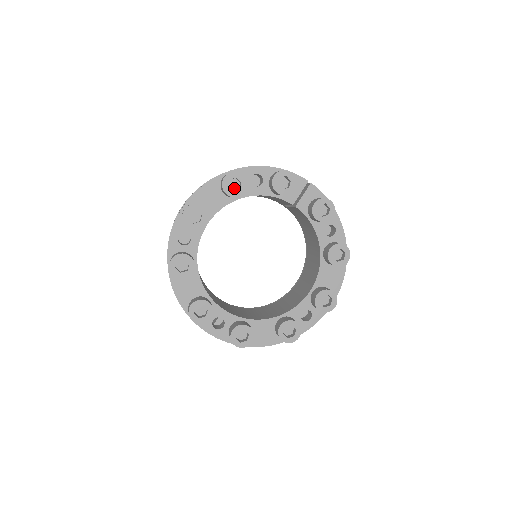
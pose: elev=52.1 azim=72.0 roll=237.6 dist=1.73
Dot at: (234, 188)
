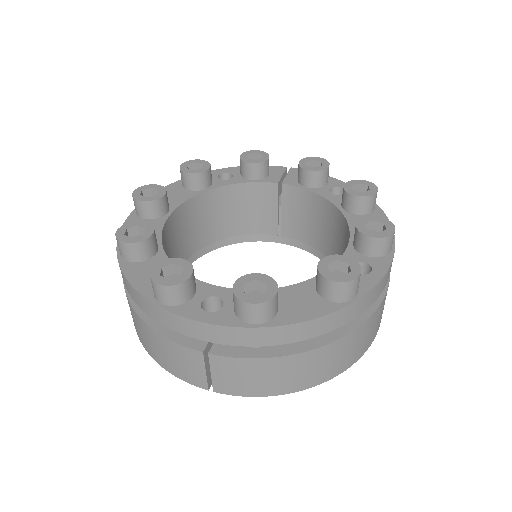
Dot at: occluded
